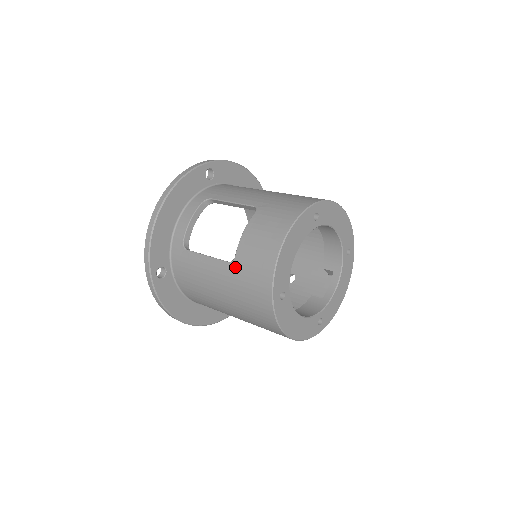
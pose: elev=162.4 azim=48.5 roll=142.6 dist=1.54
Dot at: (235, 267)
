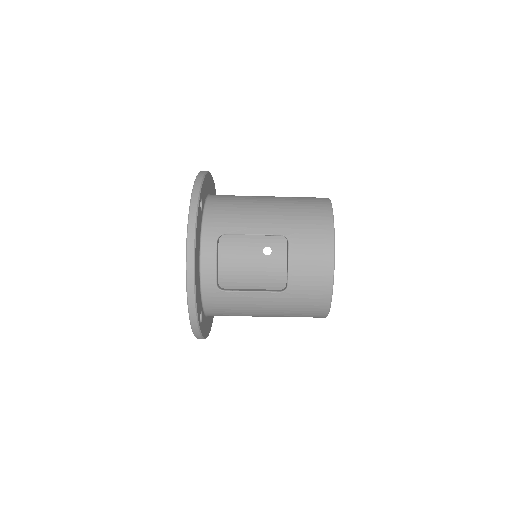
Dot at: (289, 294)
